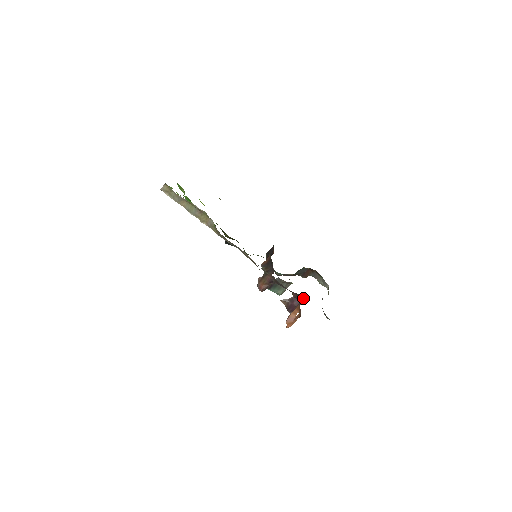
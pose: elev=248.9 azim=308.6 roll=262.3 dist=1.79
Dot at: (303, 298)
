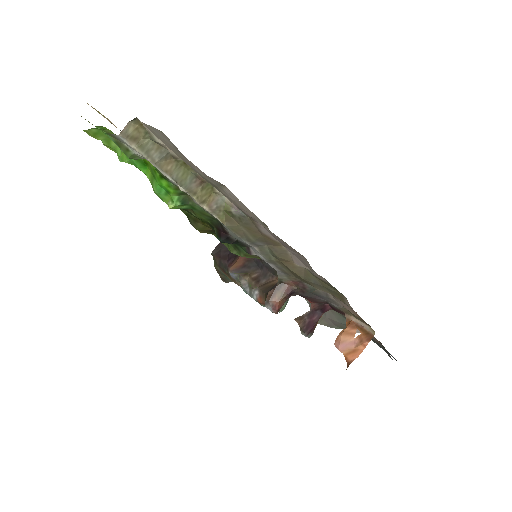
Dot at: (330, 307)
